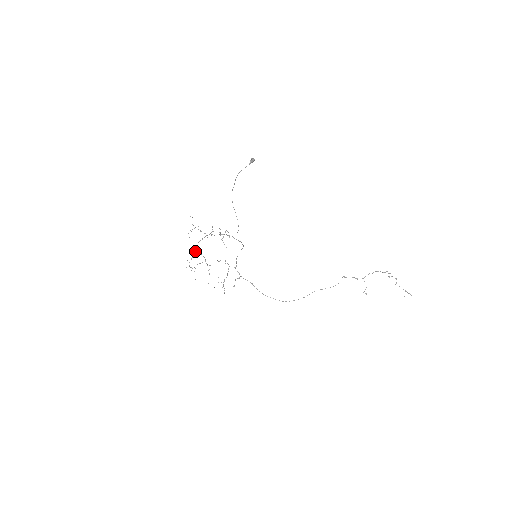
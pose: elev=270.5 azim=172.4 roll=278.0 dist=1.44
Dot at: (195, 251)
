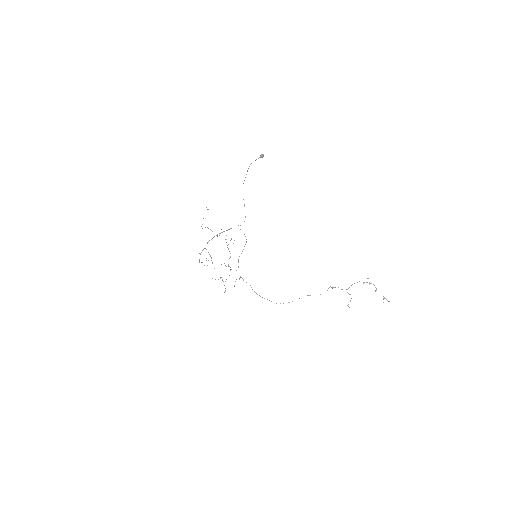
Dot at: (204, 248)
